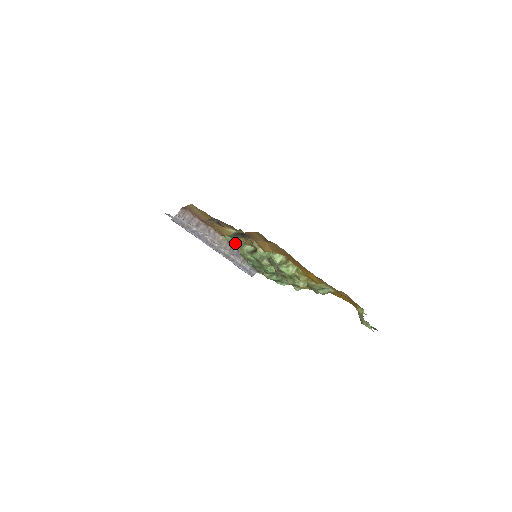
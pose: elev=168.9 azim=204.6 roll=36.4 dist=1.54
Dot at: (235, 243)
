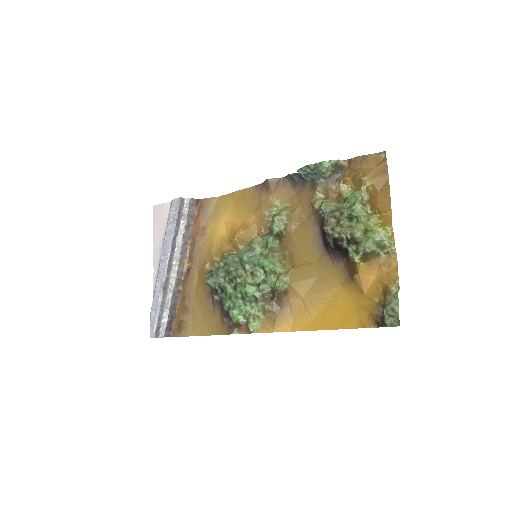
Dot at: (246, 234)
